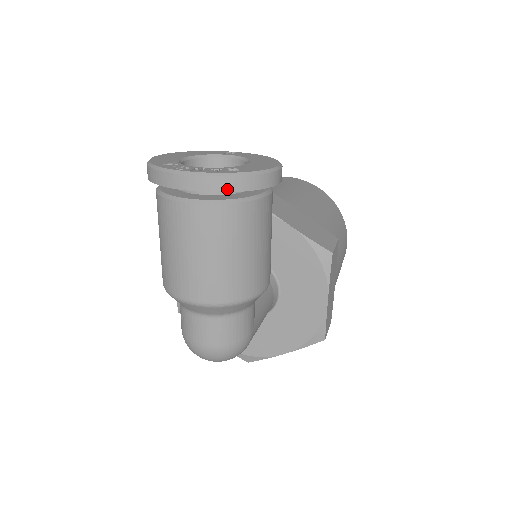
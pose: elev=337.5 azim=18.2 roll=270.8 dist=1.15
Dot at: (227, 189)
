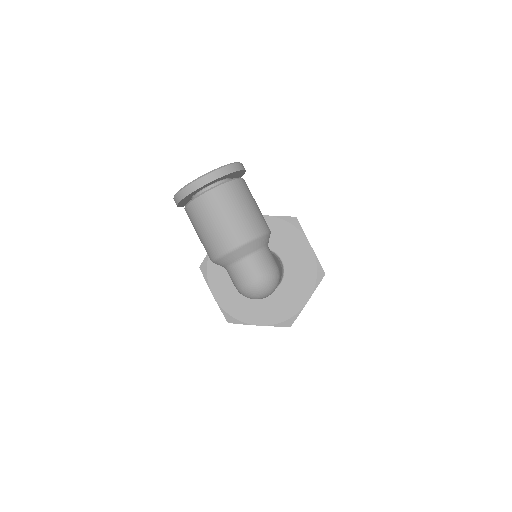
Dot at: (222, 175)
